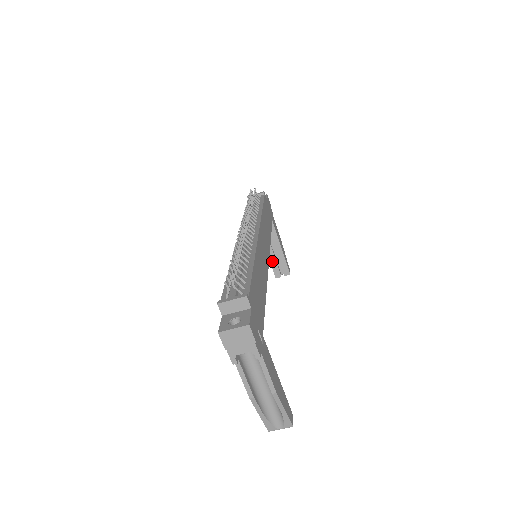
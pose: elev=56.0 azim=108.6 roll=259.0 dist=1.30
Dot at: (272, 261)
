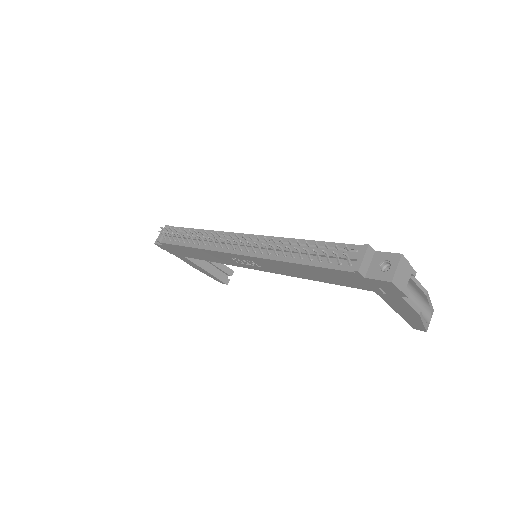
Dot at: (215, 274)
